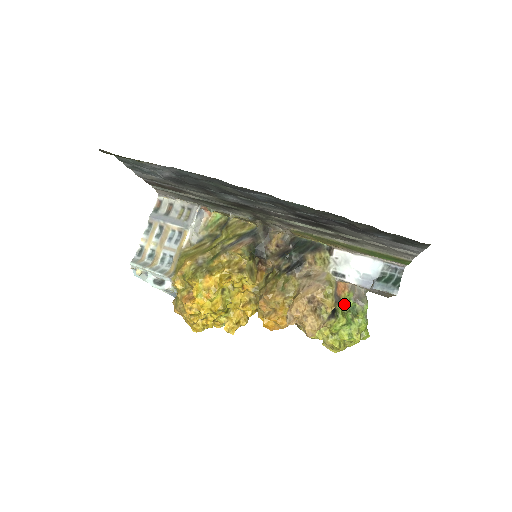
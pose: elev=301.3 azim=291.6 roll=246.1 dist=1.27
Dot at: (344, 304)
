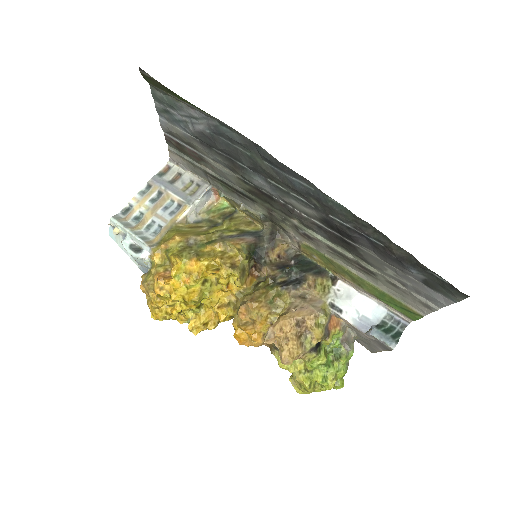
Dot at: occluded
